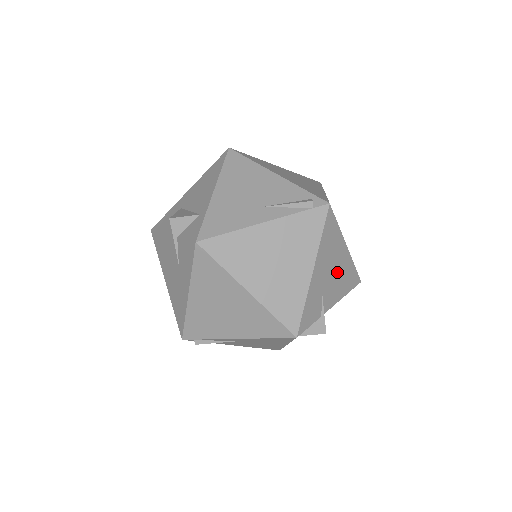
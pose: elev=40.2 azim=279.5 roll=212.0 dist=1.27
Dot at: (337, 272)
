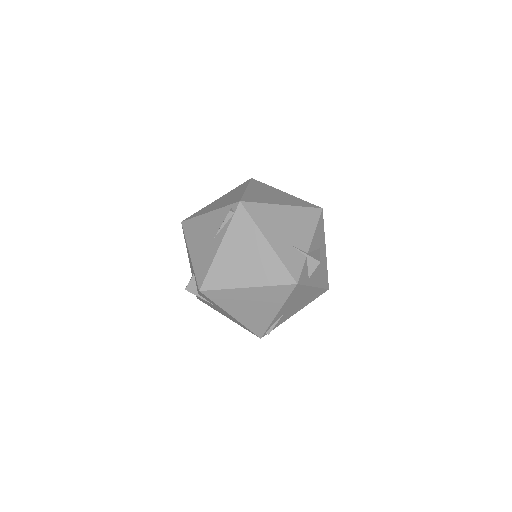
Dot at: (291, 224)
